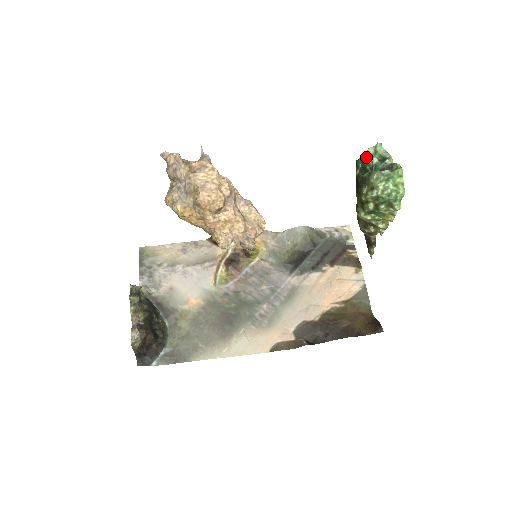
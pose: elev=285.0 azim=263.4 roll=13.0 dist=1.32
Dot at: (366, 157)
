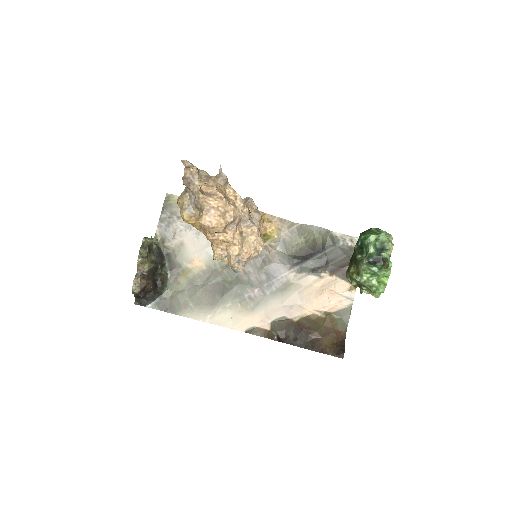
Dot at: (366, 241)
